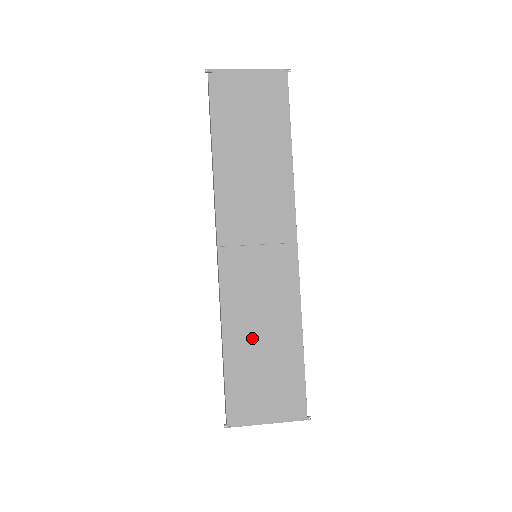
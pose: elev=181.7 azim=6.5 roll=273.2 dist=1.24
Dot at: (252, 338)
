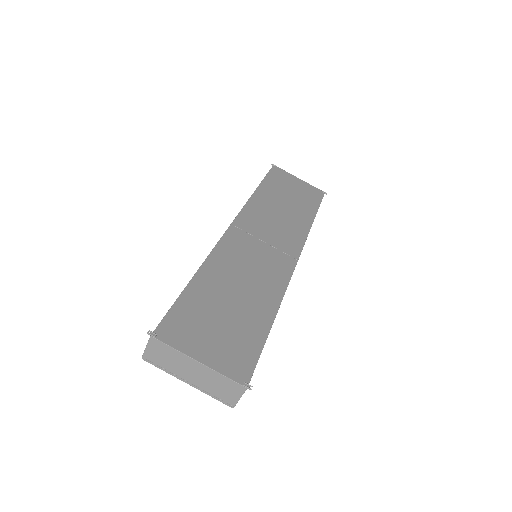
Dot at: (226, 287)
